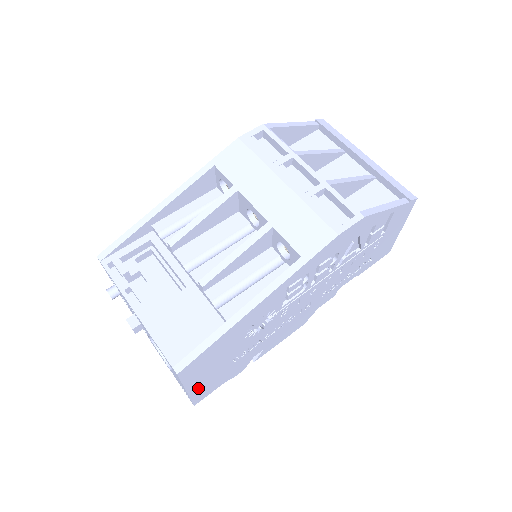
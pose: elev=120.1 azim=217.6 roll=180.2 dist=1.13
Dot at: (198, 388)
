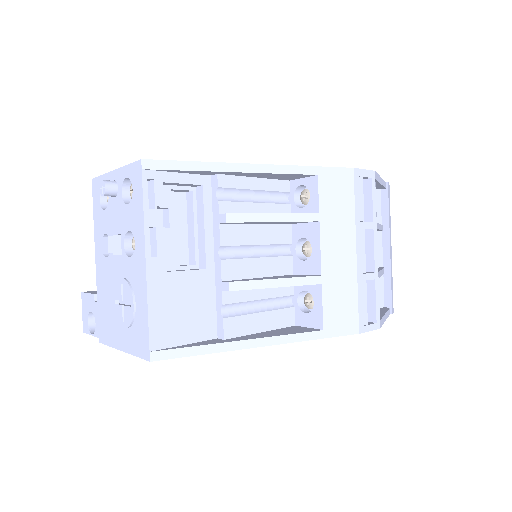
Dot at: occluded
